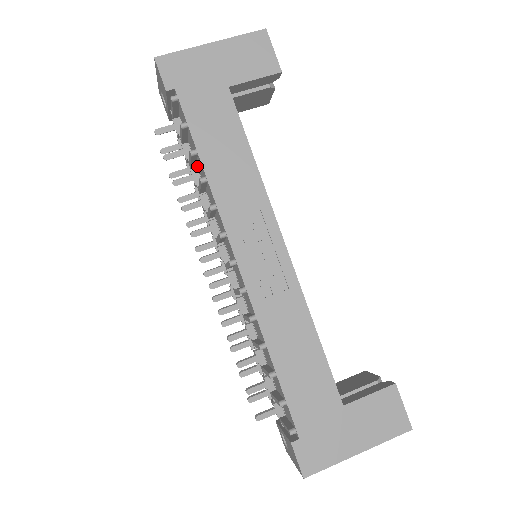
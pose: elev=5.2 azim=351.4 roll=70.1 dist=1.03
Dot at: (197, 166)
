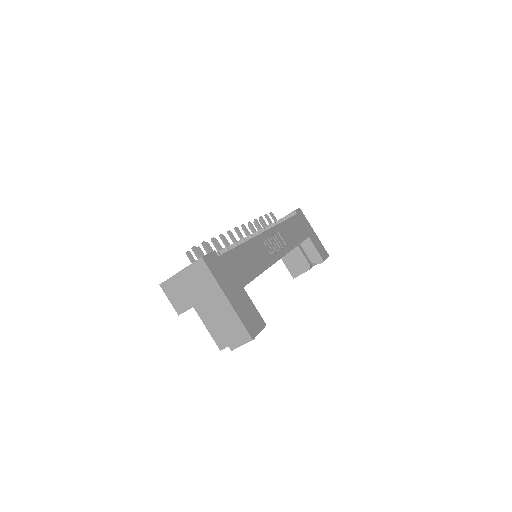
Dot at: occluded
